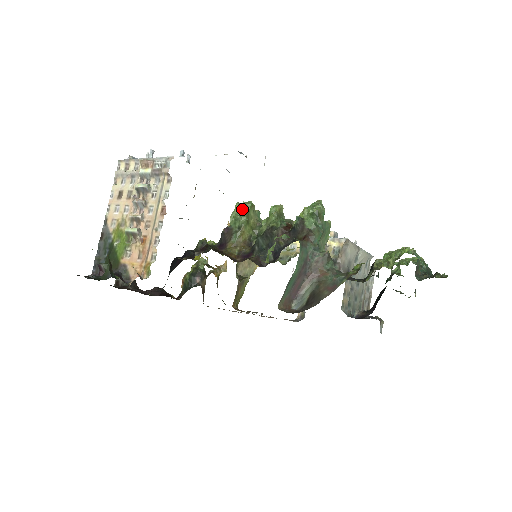
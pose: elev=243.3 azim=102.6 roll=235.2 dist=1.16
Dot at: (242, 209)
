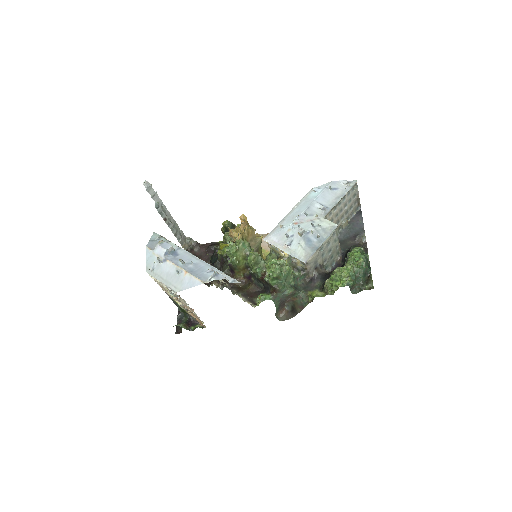
Dot at: (231, 255)
